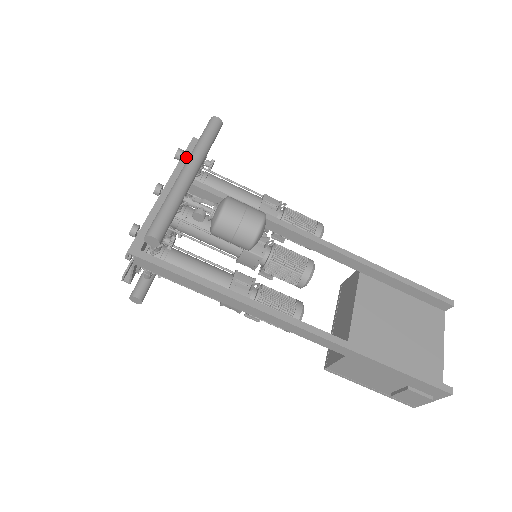
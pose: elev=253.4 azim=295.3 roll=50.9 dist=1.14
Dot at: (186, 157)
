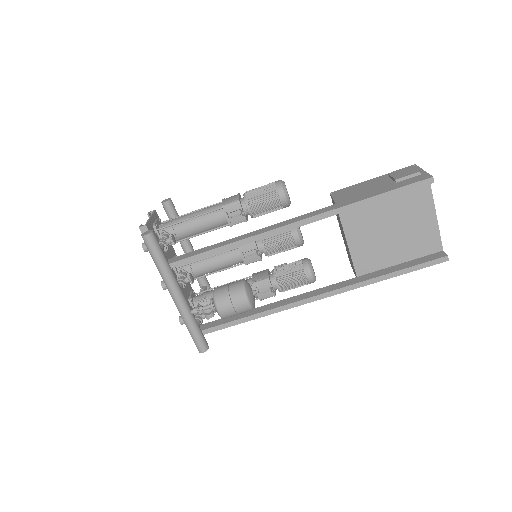
Dot at: occluded
